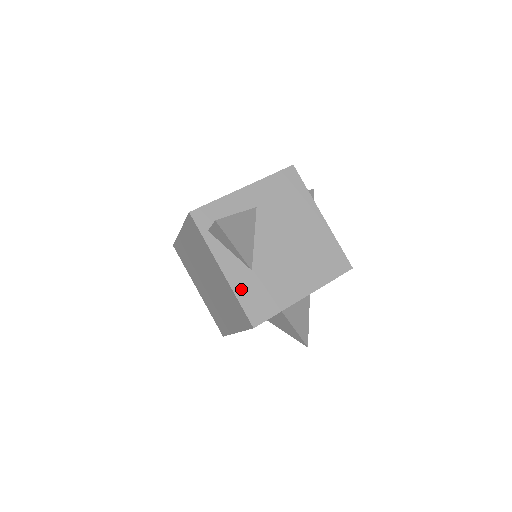
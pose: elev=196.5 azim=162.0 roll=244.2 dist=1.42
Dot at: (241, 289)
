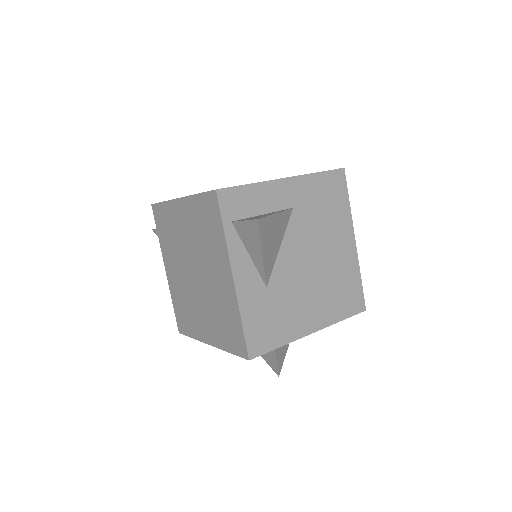
Dot at: (249, 308)
